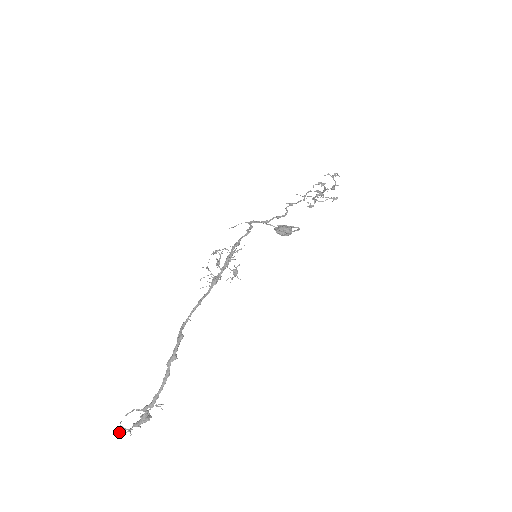
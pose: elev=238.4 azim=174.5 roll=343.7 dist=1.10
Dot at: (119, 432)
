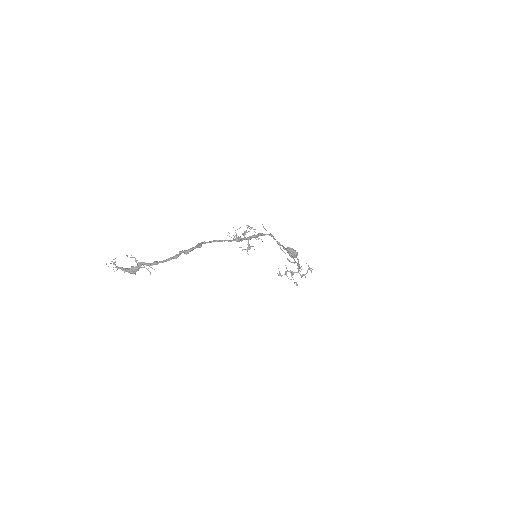
Dot at: occluded
